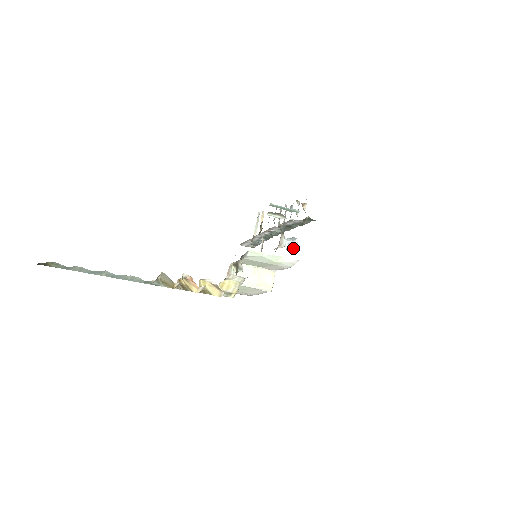
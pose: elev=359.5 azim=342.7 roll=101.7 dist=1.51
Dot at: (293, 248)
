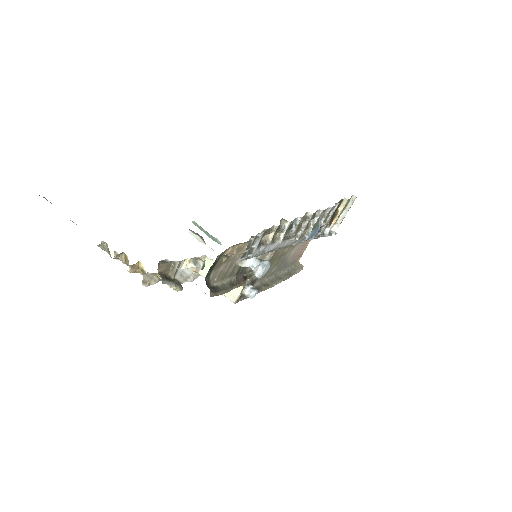
Dot at: (254, 273)
